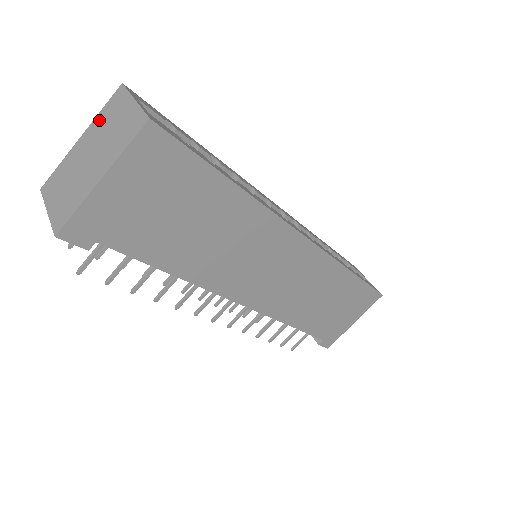
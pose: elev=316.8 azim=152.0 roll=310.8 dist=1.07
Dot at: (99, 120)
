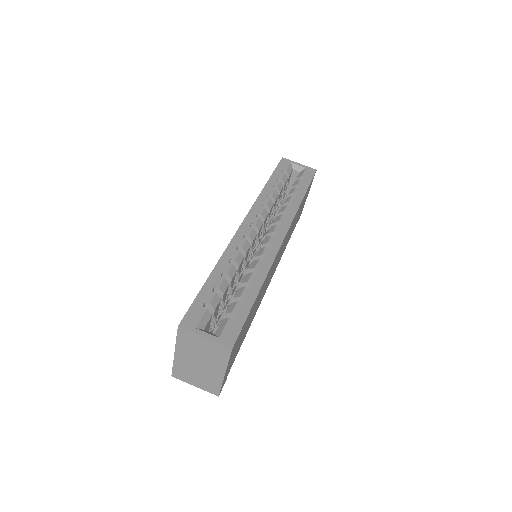
Dot at: (182, 346)
